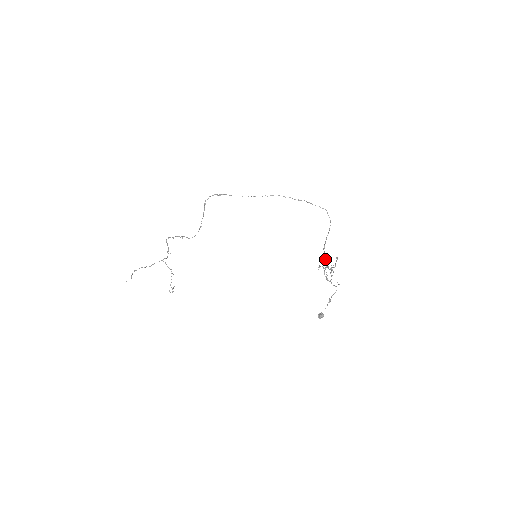
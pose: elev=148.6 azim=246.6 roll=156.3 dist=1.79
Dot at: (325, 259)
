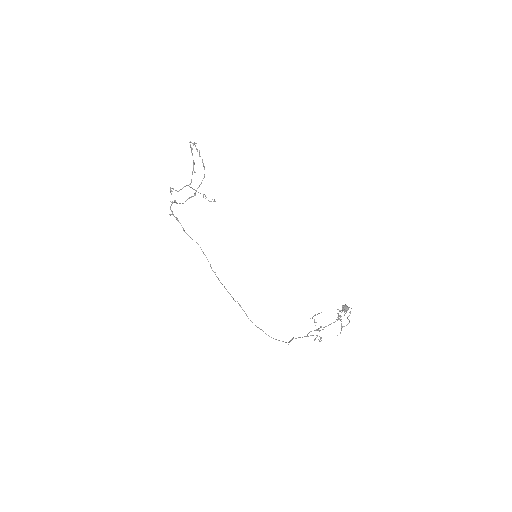
Dot at: occluded
